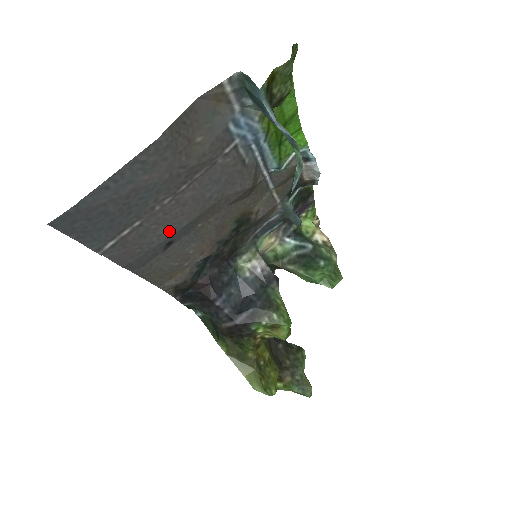
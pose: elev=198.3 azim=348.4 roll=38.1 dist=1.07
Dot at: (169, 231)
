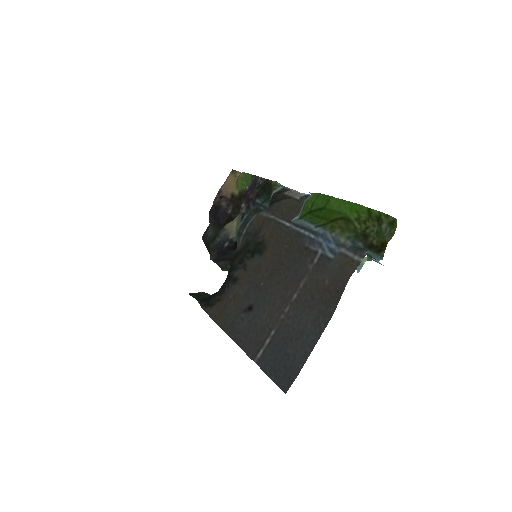
Dot at: (263, 309)
